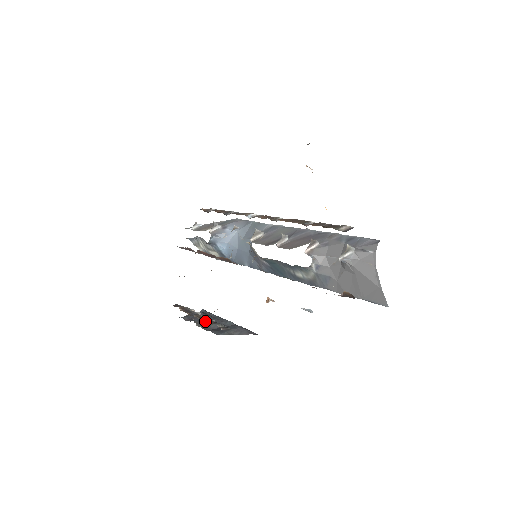
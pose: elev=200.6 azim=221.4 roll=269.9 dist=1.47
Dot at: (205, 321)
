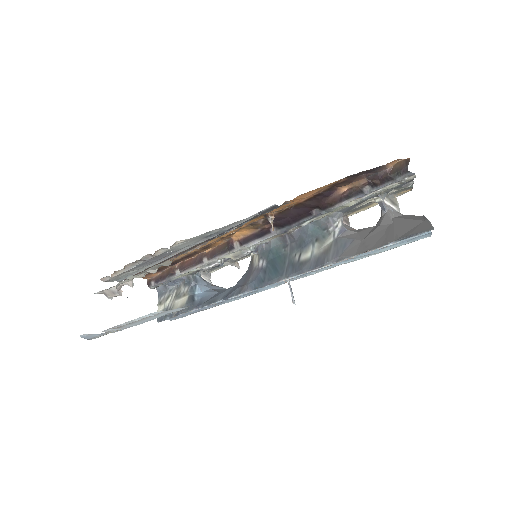
Dot at: occluded
